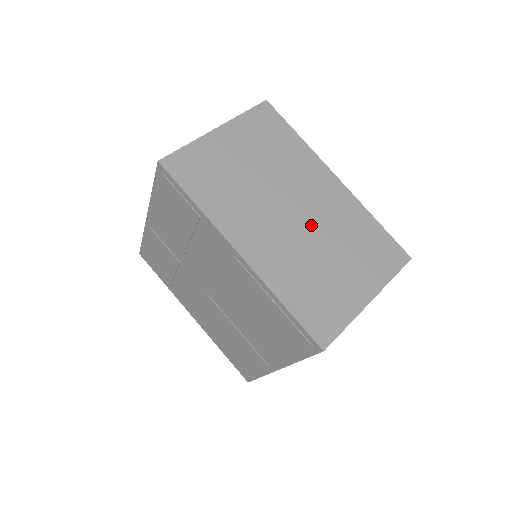
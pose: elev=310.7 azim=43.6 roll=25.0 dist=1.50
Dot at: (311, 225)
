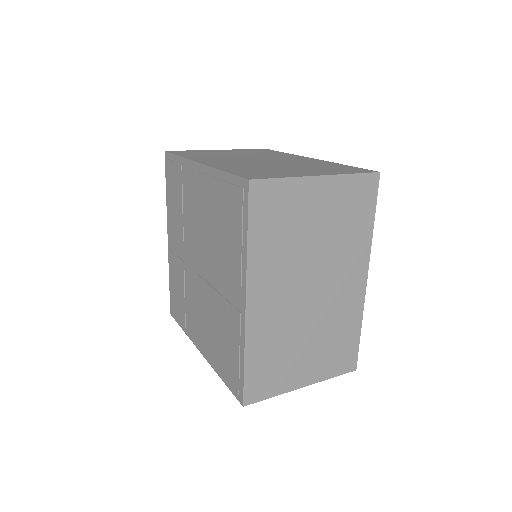
Dot at: (274, 162)
